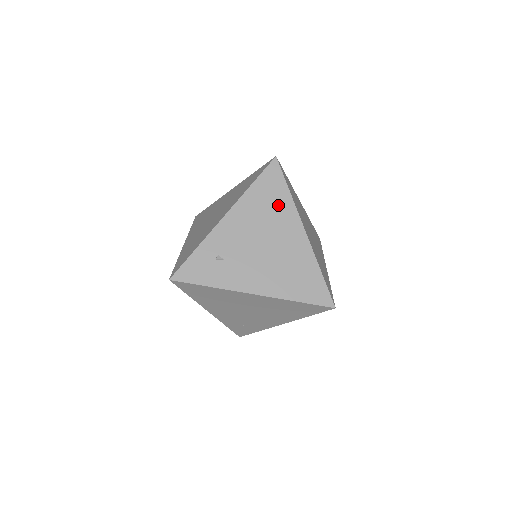
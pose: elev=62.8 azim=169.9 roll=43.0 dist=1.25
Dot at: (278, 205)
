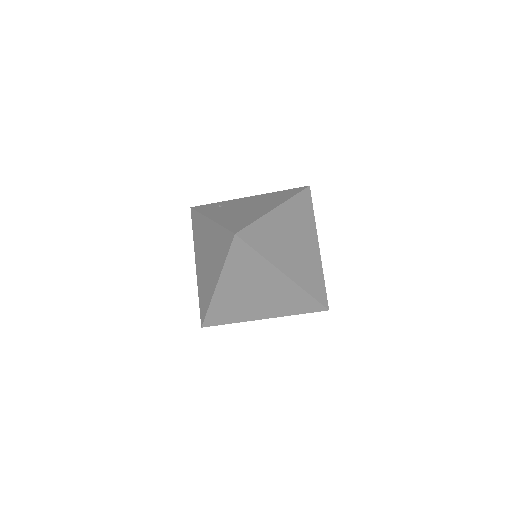
Dot at: (280, 198)
